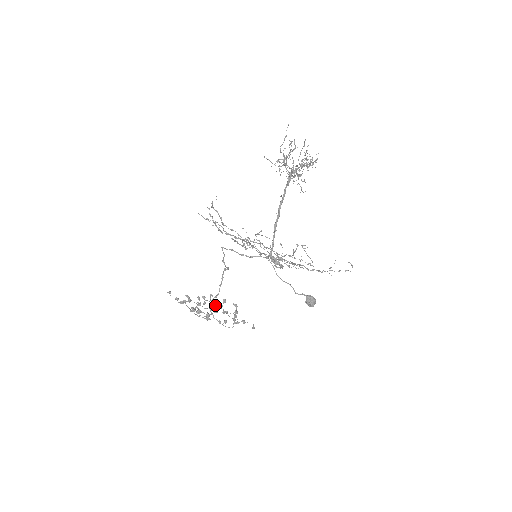
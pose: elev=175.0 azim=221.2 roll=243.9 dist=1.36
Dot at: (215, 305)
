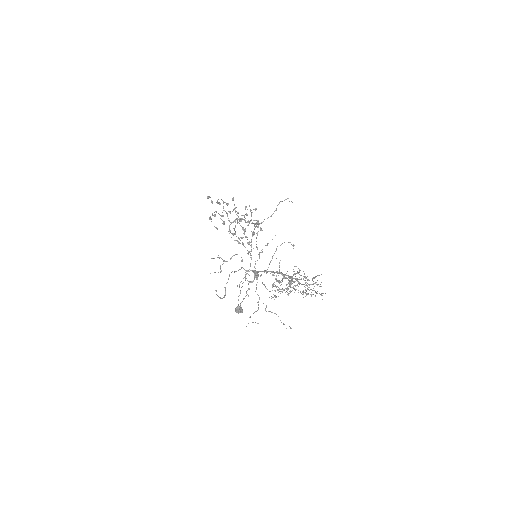
Dot at: (241, 221)
